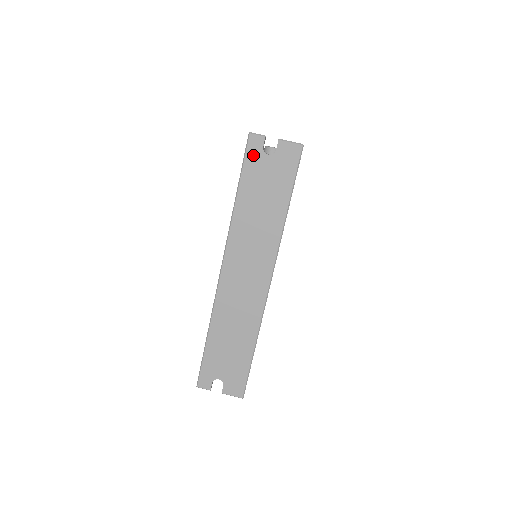
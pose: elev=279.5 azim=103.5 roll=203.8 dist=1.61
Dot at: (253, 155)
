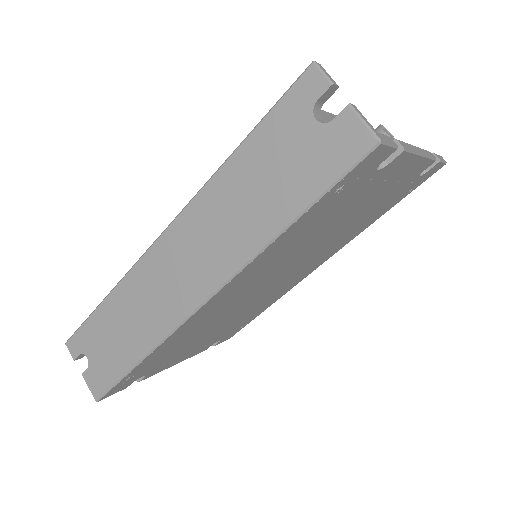
Dot at: (294, 104)
